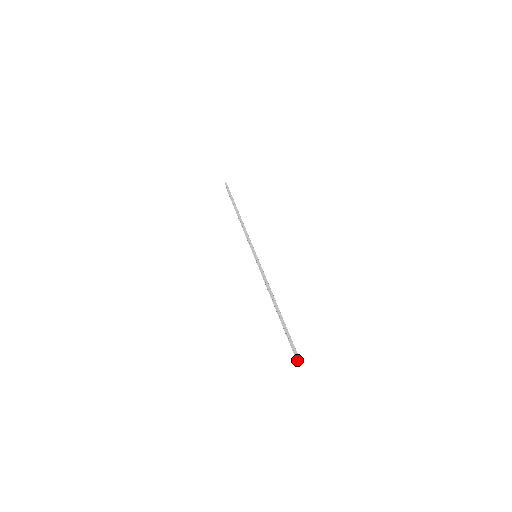
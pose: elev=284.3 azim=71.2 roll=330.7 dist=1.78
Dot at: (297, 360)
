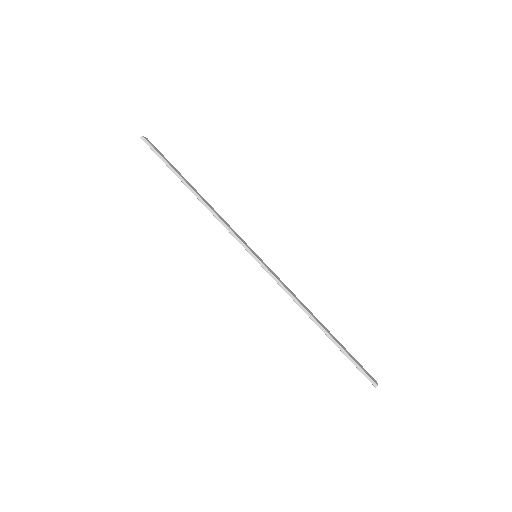
Dot at: occluded
